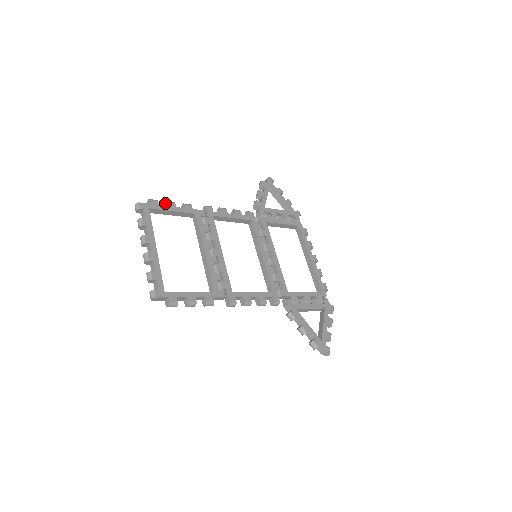
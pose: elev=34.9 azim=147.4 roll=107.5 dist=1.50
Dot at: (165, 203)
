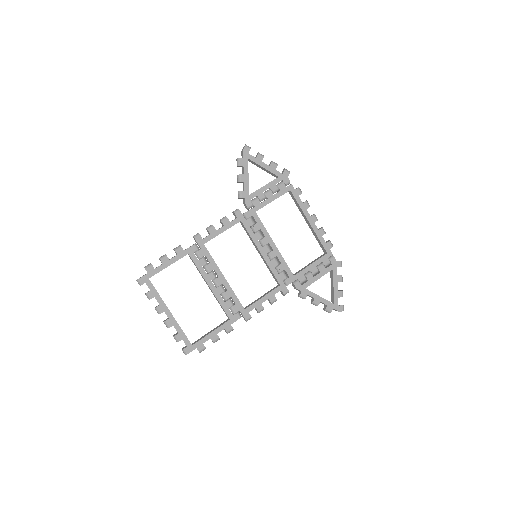
Dot at: (159, 259)
